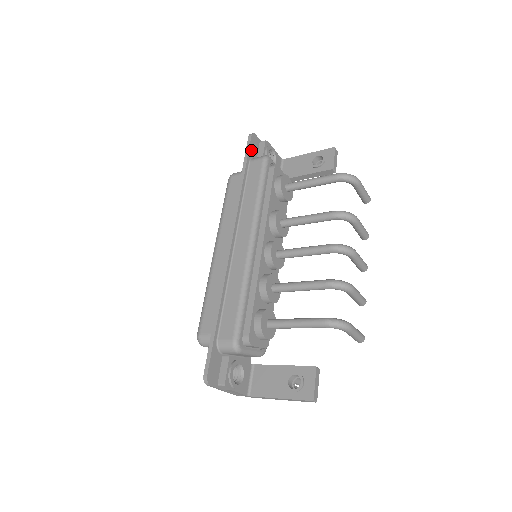
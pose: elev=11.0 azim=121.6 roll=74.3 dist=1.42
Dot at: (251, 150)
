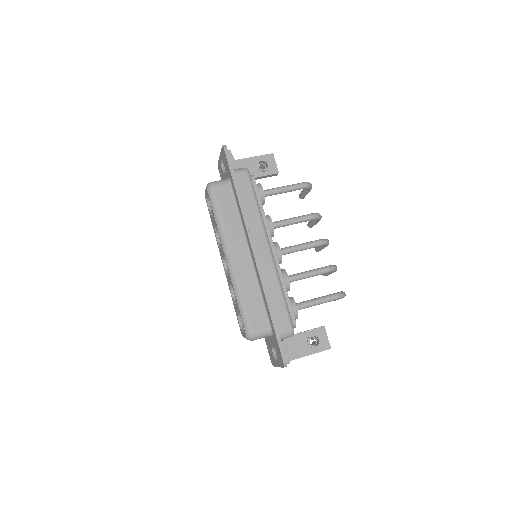
Dot at: (230, 162)
